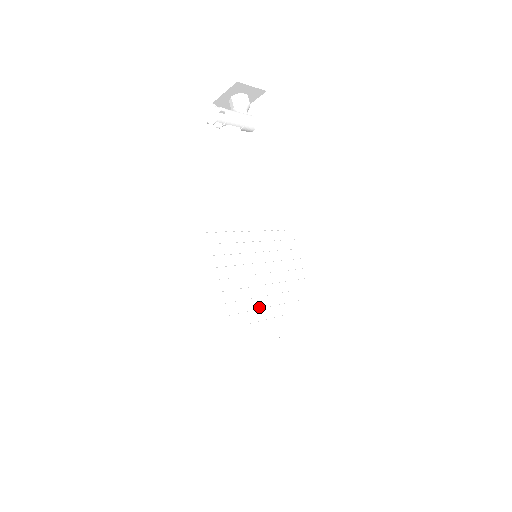
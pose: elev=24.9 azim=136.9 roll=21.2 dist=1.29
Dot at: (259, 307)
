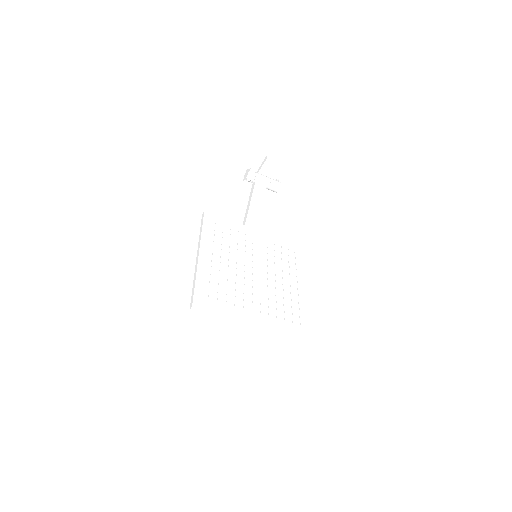
Dot at: (242, 278)
